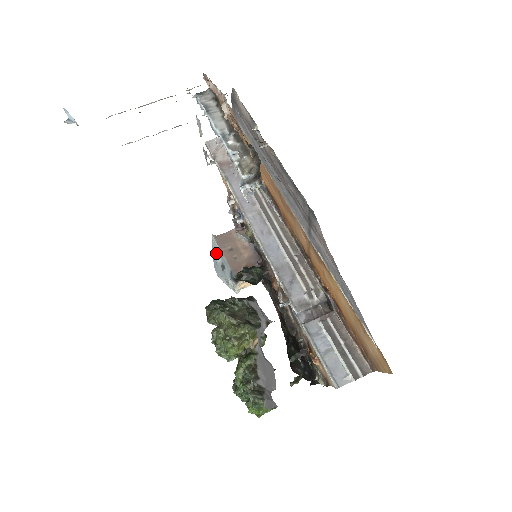
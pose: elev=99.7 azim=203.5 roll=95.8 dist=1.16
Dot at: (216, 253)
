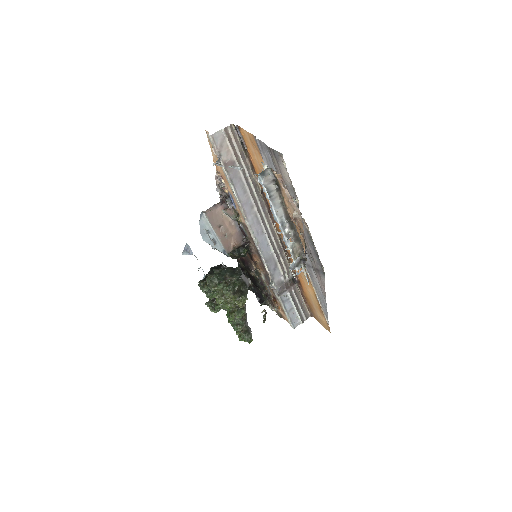
Dot at: (207, 228)
